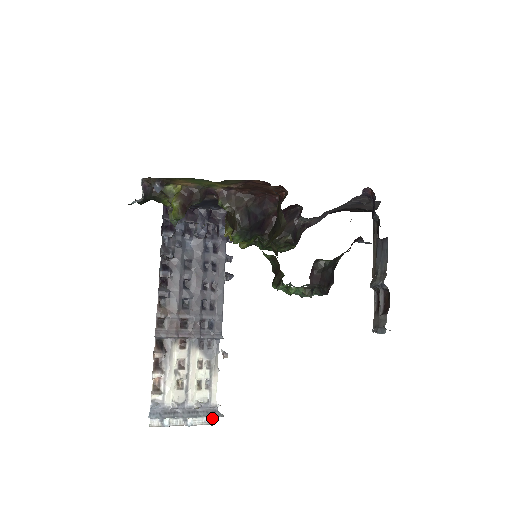
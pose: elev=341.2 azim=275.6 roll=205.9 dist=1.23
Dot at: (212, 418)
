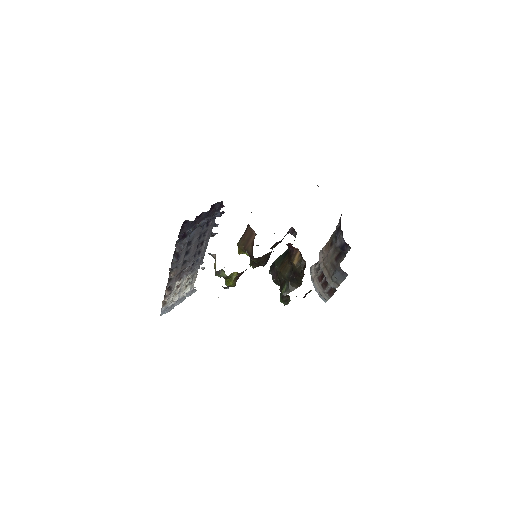
Dot at: (190, 293)
